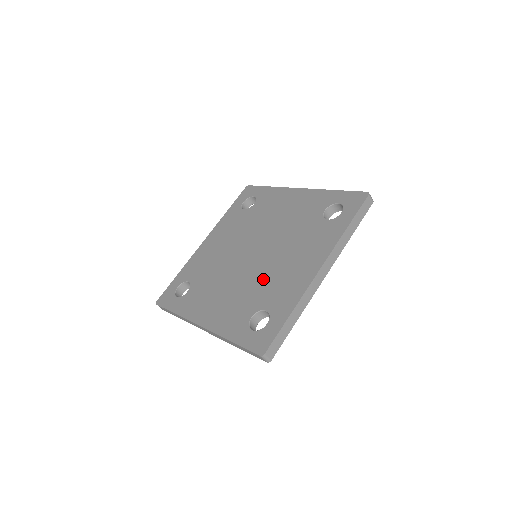
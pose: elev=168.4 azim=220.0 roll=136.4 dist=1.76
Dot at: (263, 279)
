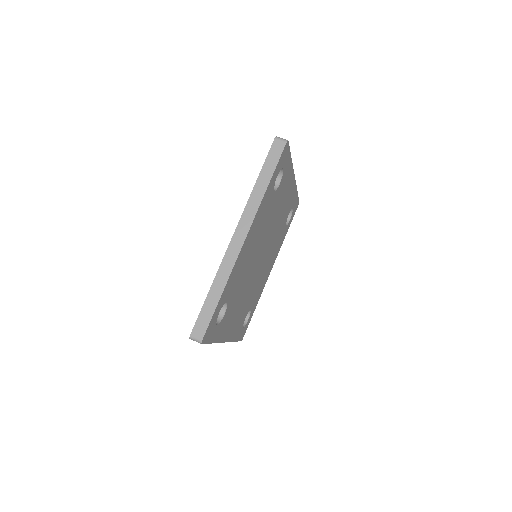
Dot at: occluded
